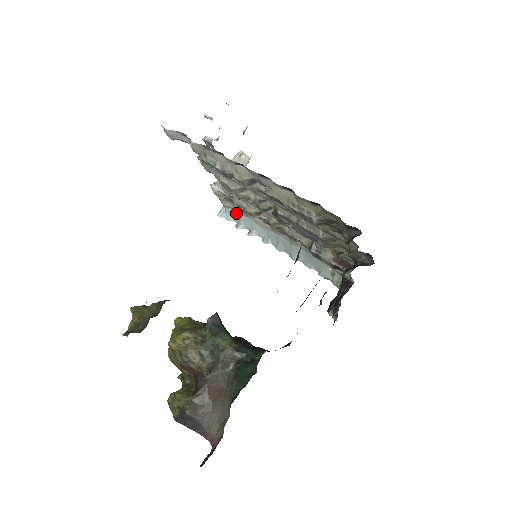
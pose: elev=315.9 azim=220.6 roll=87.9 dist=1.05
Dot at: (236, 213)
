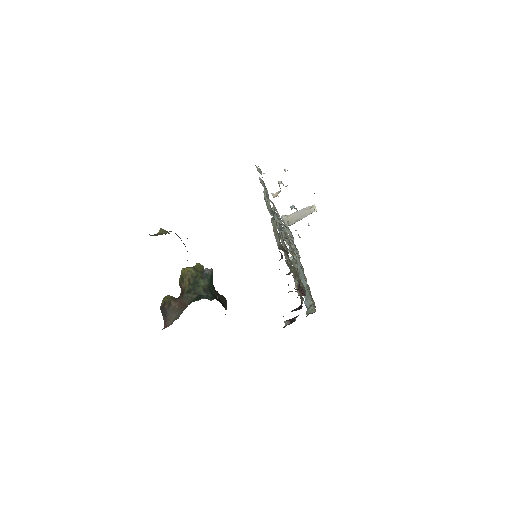
Dot at: (292, 242)
